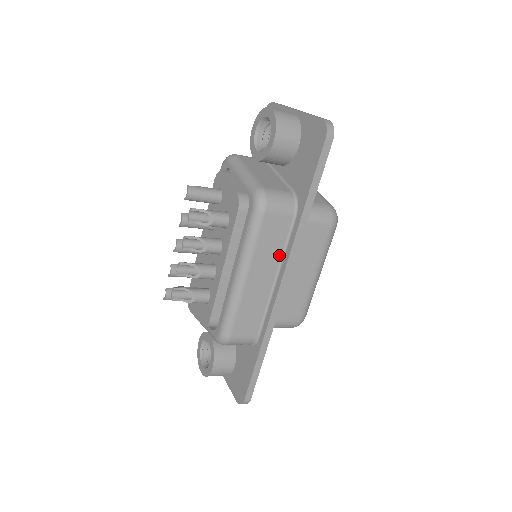
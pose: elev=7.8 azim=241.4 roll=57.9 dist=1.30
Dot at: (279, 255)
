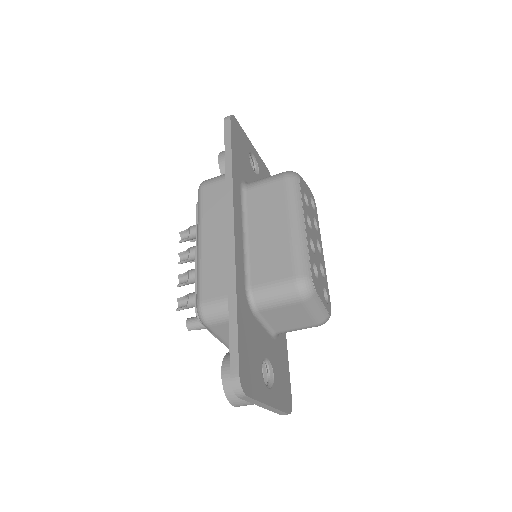
Dot at: occluded
